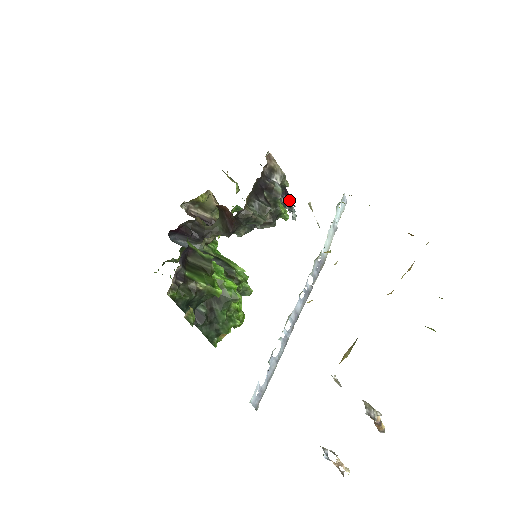
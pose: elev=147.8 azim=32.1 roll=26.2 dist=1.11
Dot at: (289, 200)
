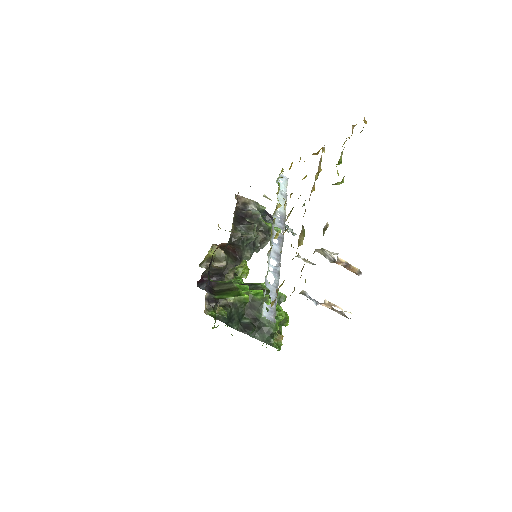
Dot at: occluded
